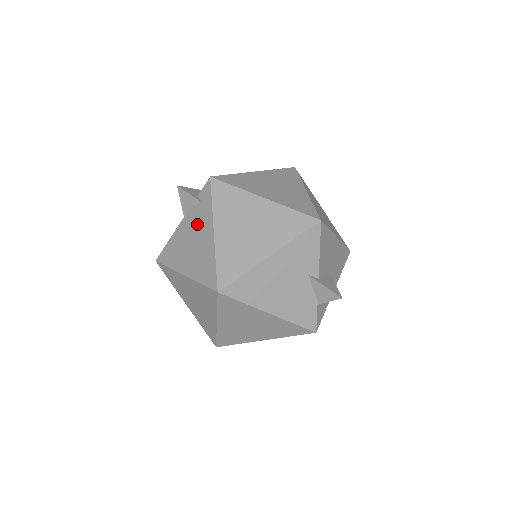
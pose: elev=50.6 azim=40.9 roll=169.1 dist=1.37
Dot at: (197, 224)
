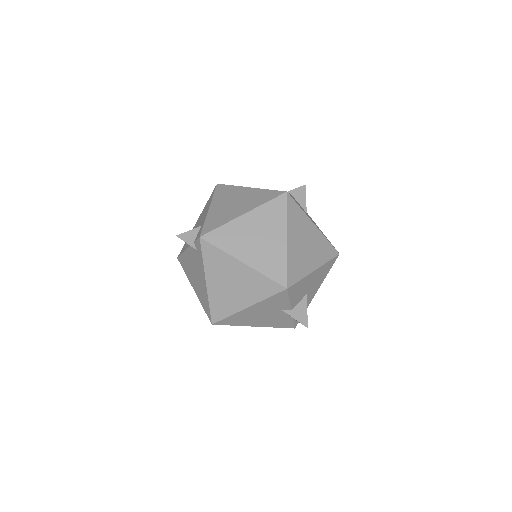
Dot at: (196, 264)
